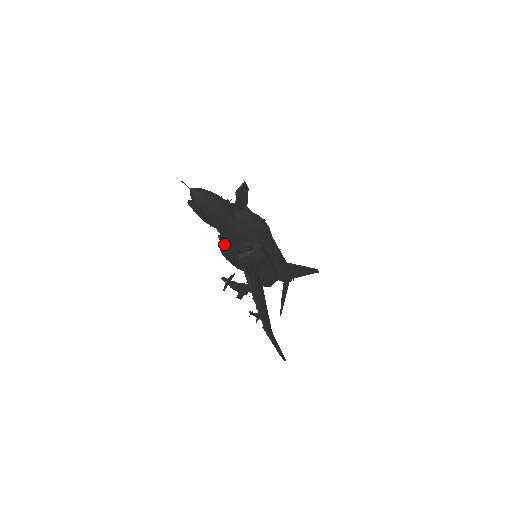
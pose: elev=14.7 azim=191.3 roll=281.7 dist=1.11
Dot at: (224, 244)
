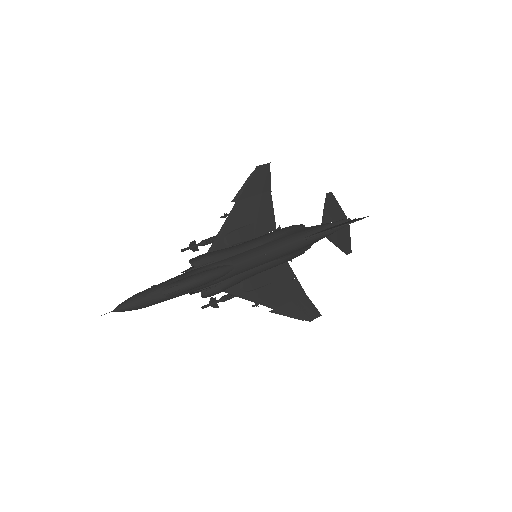
Dot at: occluded
